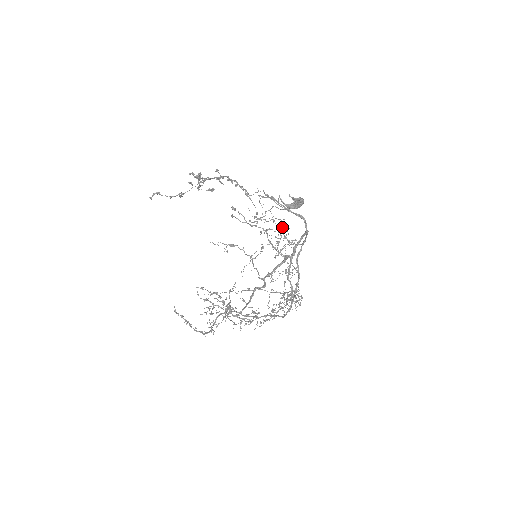
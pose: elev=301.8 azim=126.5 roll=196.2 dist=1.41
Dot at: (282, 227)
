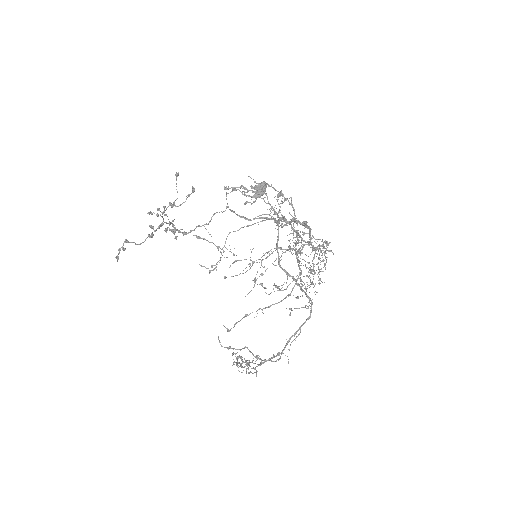
Dot at: (267, 203)
